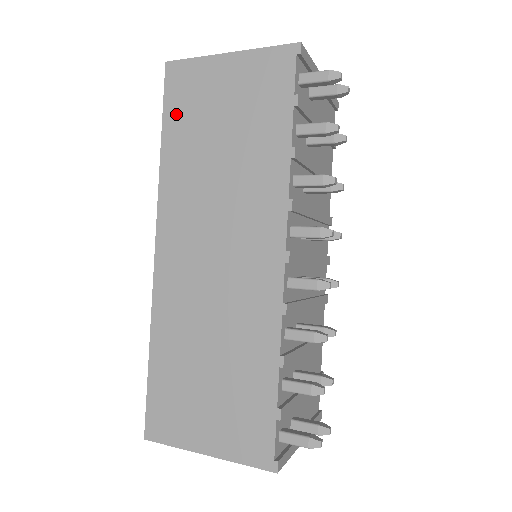
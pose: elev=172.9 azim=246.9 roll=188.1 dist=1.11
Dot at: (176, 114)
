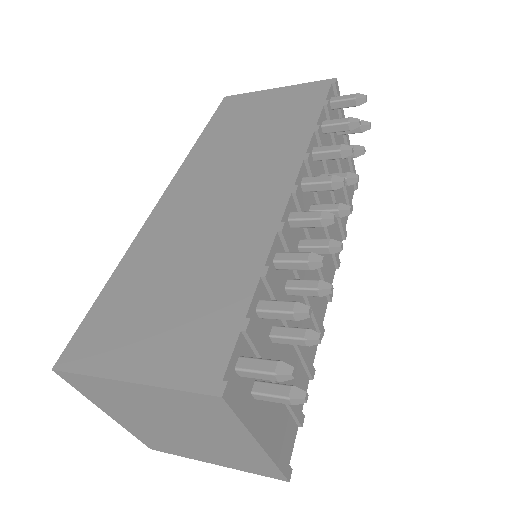
Dot at: (221, 119)
